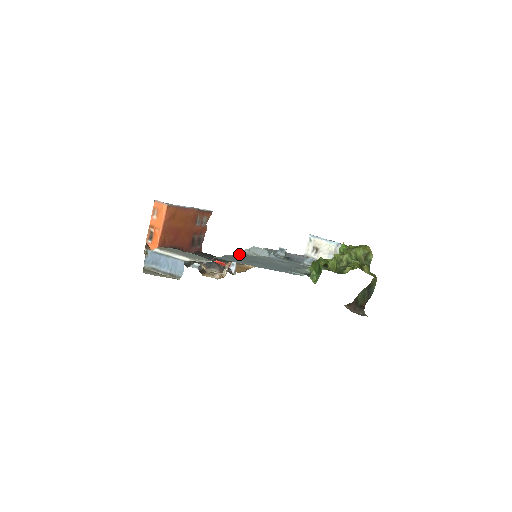
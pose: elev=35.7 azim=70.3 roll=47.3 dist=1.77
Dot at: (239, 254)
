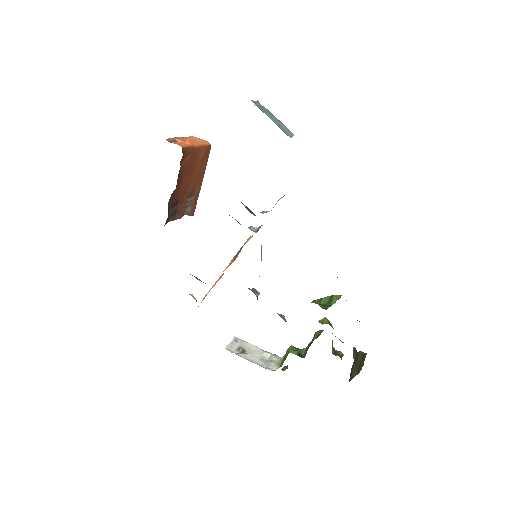
Dot at: occluded
